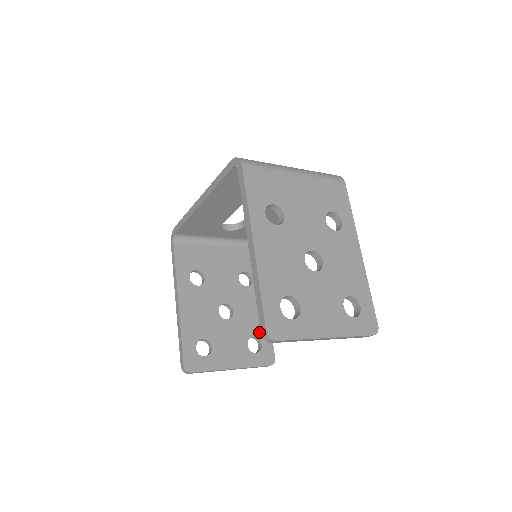
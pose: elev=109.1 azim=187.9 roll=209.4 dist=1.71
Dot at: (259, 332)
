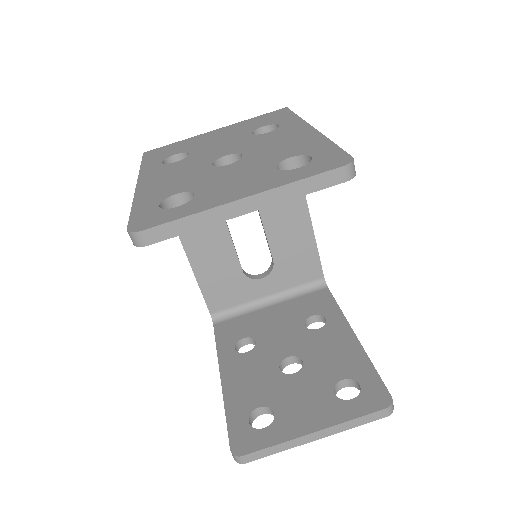
Dot at: (351, 371)
